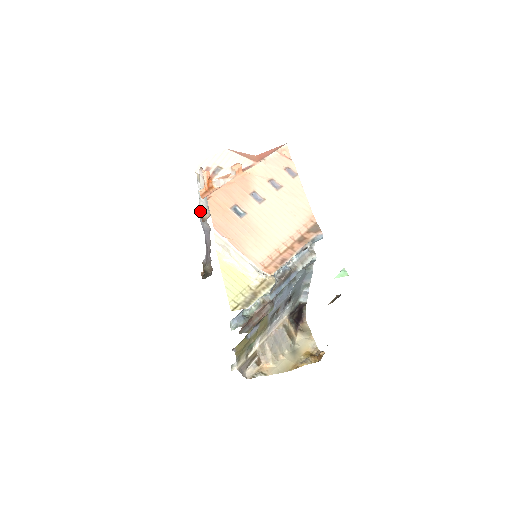
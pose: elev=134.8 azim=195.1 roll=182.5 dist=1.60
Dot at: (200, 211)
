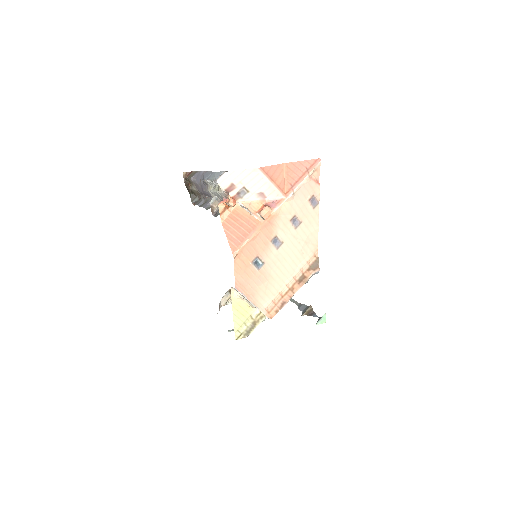
Dot at: (207, 181)
